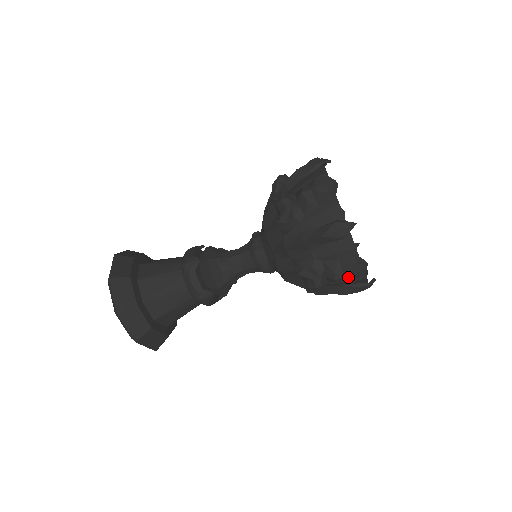
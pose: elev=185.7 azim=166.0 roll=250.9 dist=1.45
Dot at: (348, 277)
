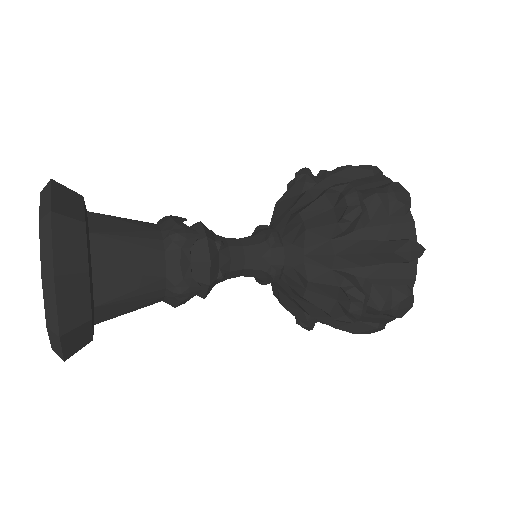
Dot at: (393, 311)
